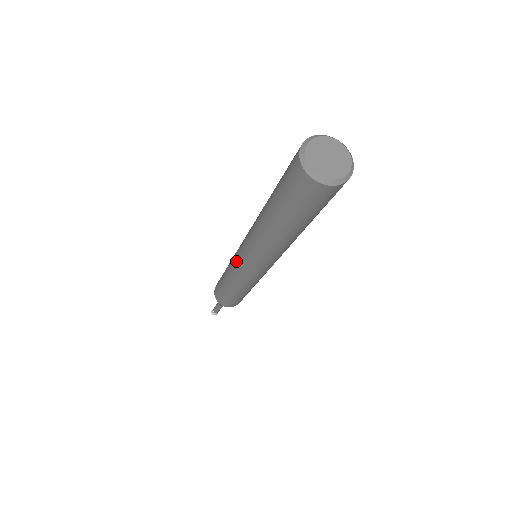
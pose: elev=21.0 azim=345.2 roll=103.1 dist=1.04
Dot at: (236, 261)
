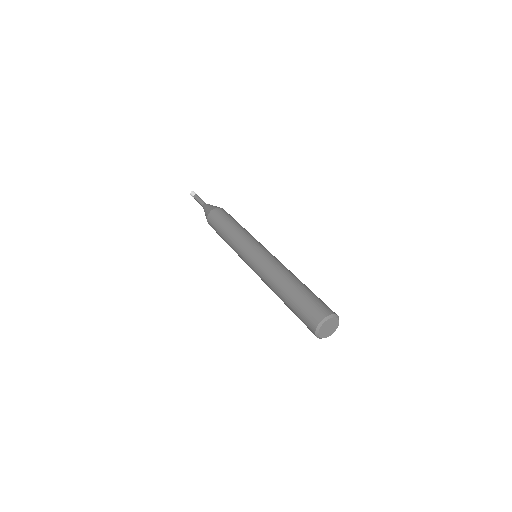
Dot at: (245, 250)
